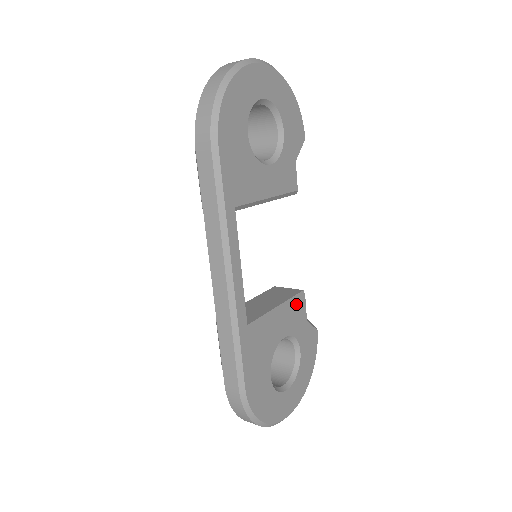
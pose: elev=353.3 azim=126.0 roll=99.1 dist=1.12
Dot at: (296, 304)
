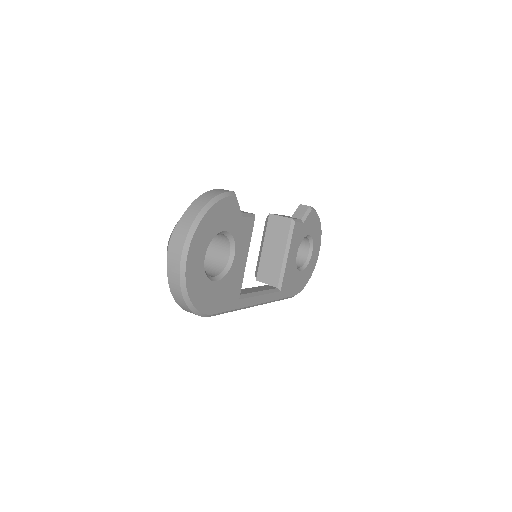
Dot at: (293, 235)
